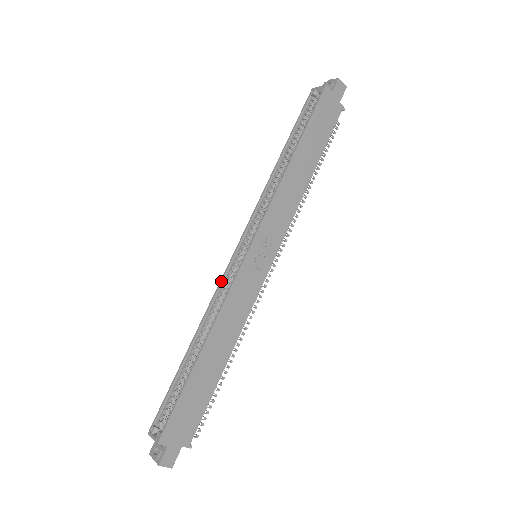
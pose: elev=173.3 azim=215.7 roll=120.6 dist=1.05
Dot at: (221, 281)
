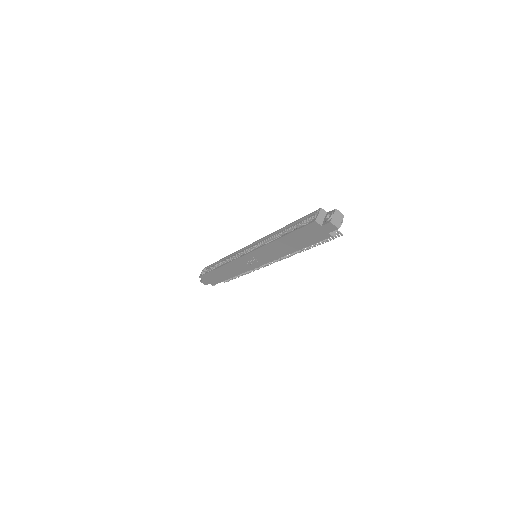
Dot at: (238, 251)
